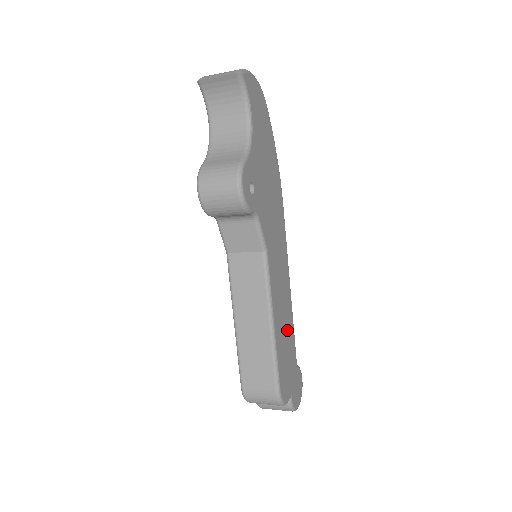
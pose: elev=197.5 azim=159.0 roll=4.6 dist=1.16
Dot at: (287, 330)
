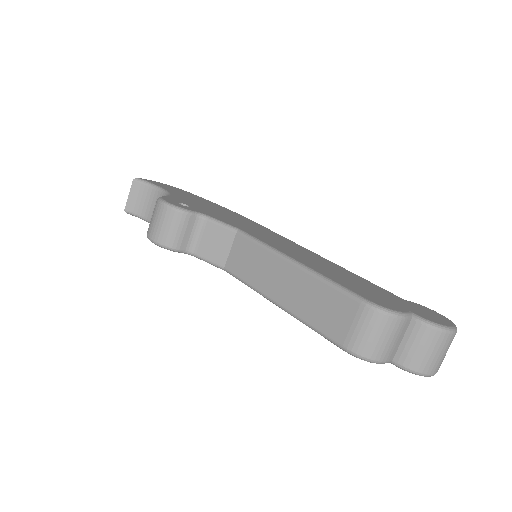
Dot at: (340, 273)
